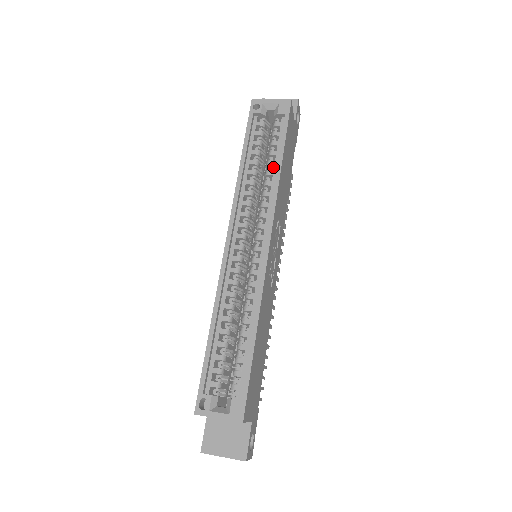
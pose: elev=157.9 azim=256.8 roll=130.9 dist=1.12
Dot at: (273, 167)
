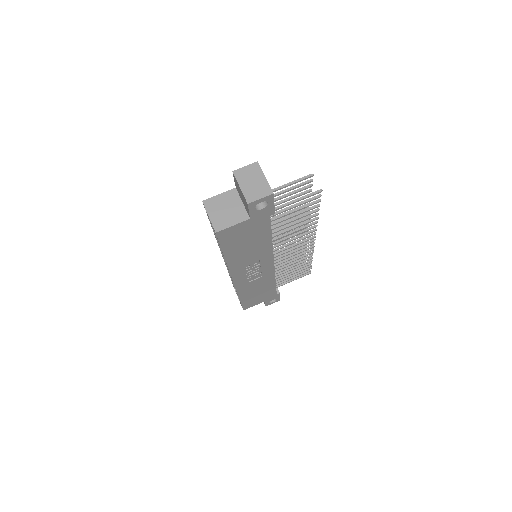
Dot at: occluded
